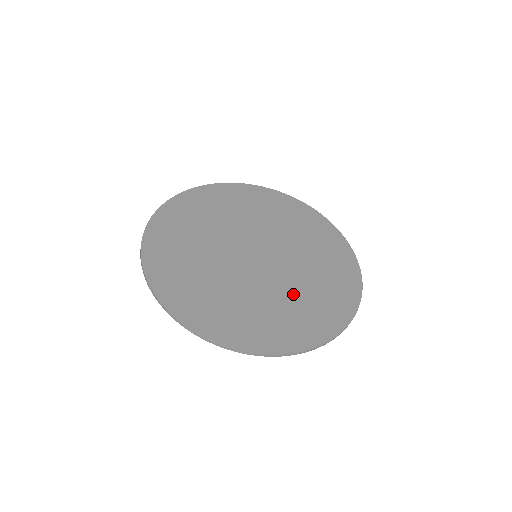
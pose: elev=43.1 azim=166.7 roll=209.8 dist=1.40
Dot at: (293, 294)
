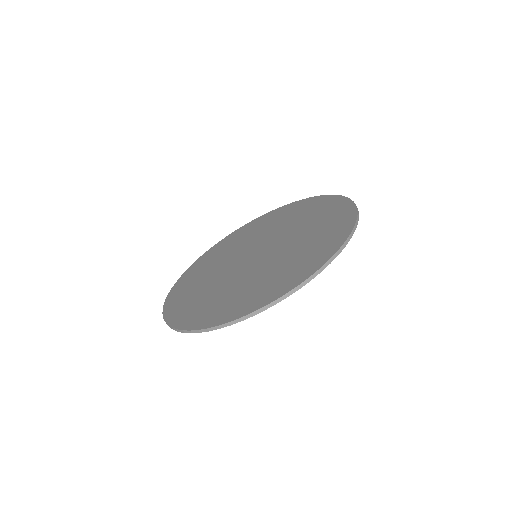
Dot at: (242, 285)
